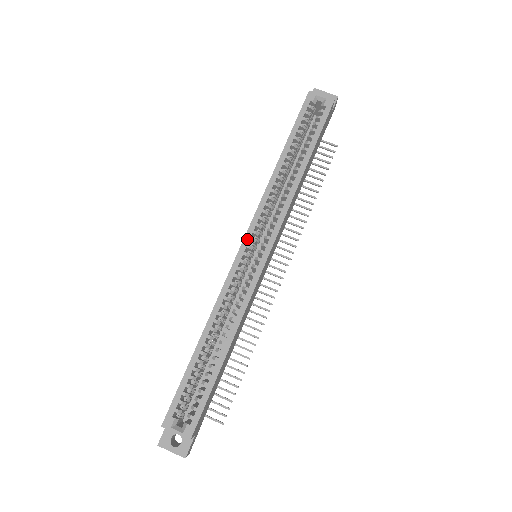
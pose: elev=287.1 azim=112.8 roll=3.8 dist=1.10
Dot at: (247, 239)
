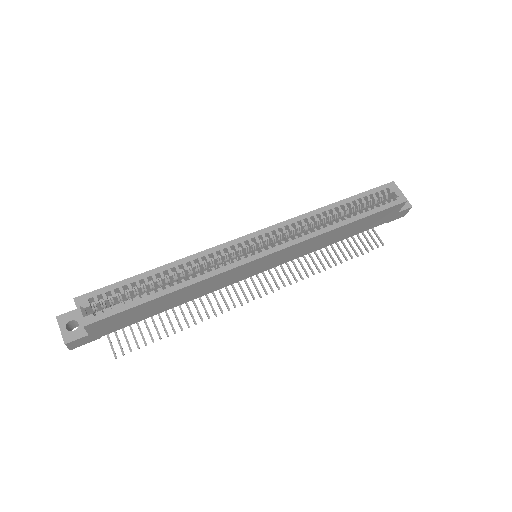
Dot at: (260, 233)
